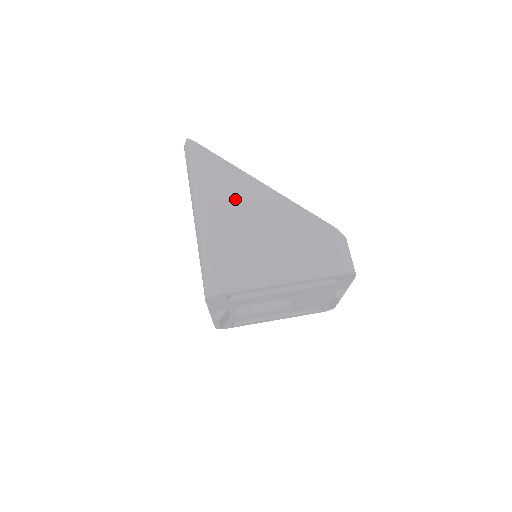
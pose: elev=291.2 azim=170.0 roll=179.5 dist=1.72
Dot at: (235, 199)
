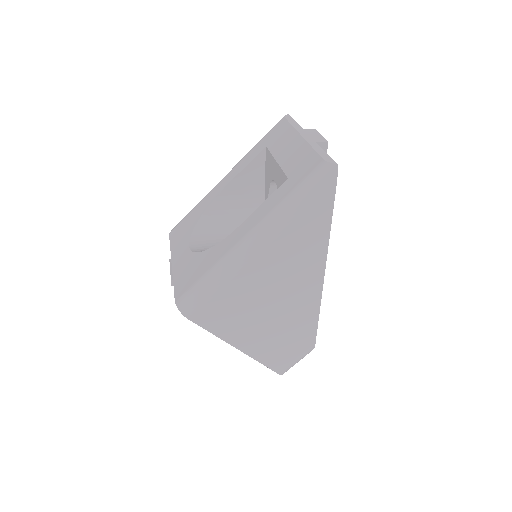
Dot at: (291, 265)
